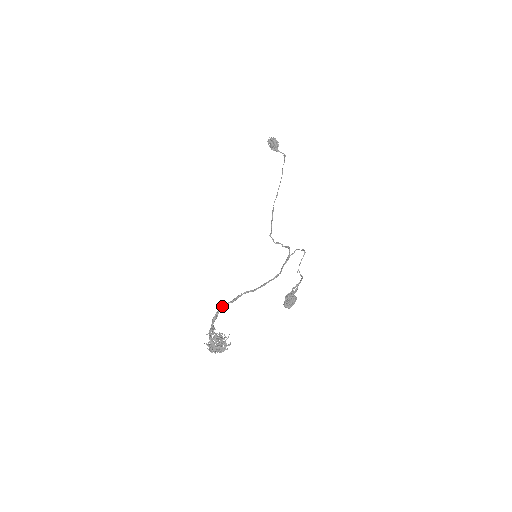
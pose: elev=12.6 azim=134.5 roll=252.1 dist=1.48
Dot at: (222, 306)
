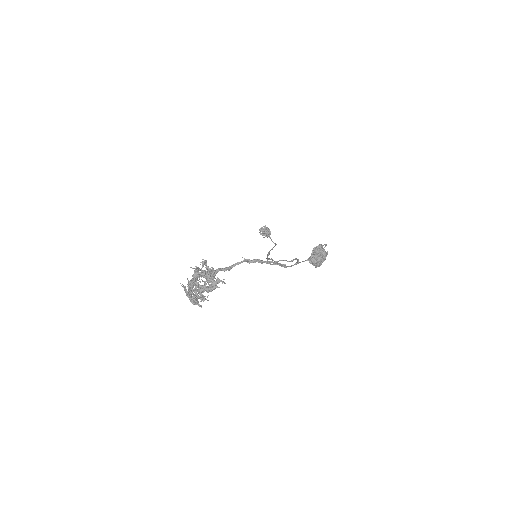
Dot at: (209, 271)
